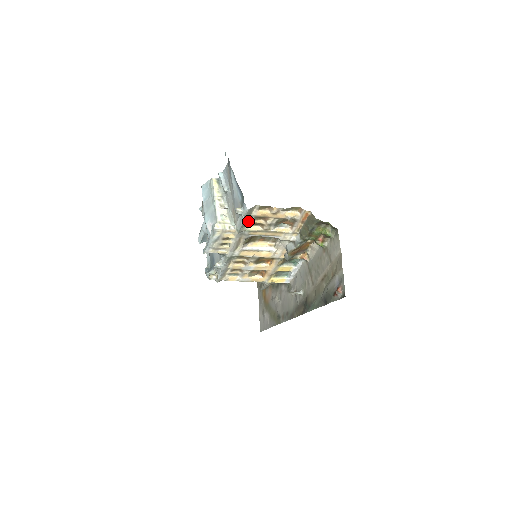
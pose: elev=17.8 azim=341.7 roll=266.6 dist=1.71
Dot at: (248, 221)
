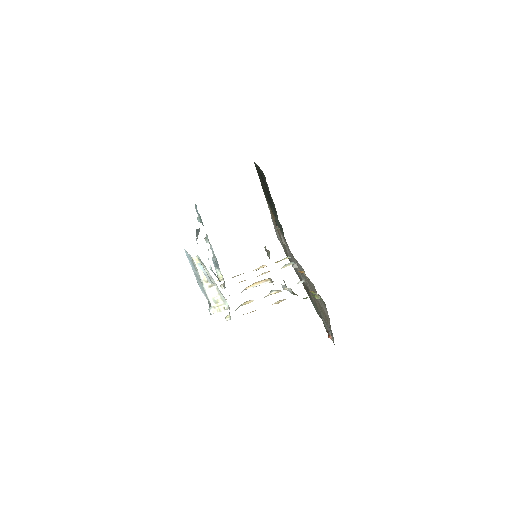
Dot at: occluded
